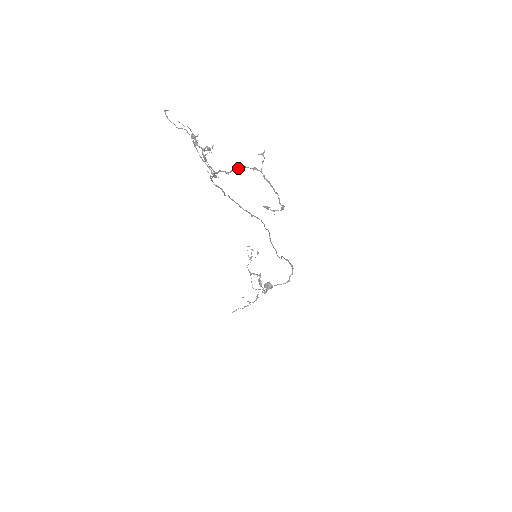
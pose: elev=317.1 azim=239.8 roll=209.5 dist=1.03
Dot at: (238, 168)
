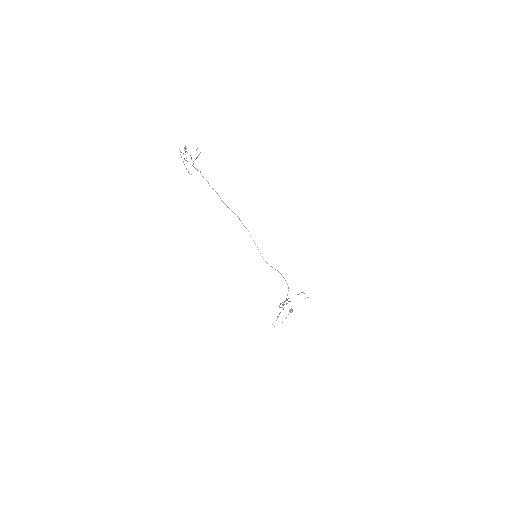
Dot at: occluded
